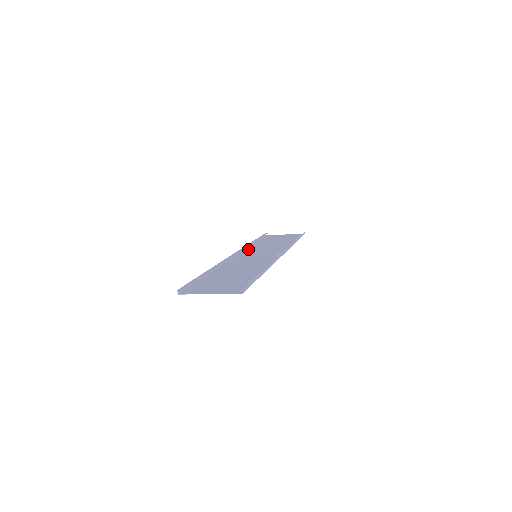
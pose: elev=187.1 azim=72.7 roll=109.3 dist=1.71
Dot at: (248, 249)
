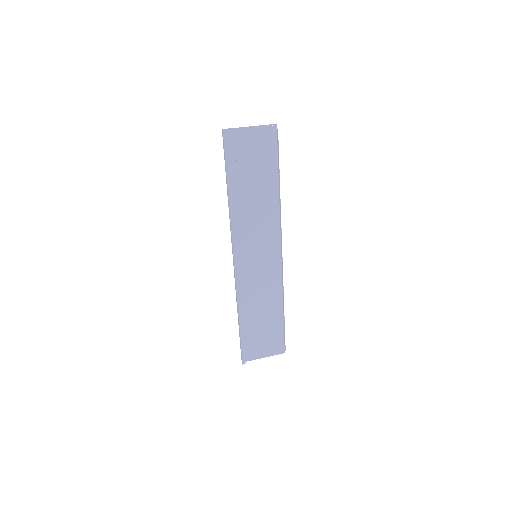
Dot at: (234, 224)
